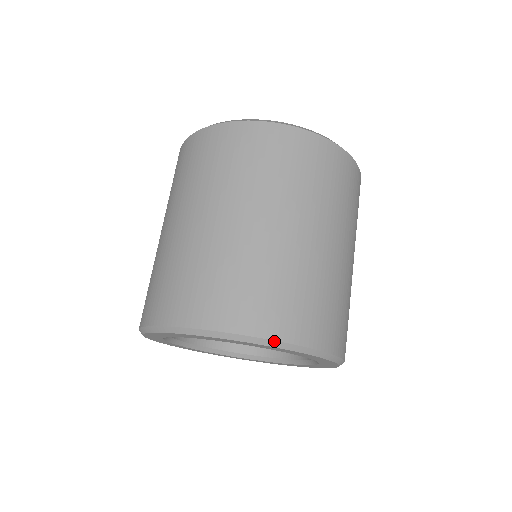
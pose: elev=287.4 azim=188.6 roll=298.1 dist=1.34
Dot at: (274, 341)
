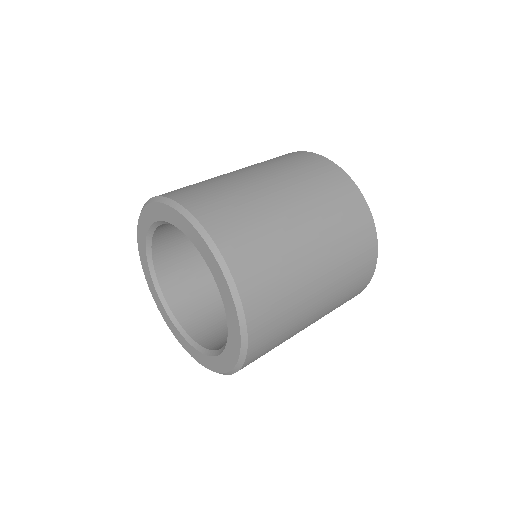
Dot at: (243, 312)
